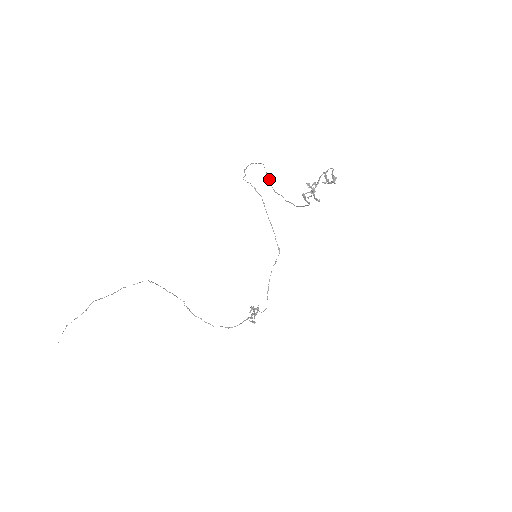
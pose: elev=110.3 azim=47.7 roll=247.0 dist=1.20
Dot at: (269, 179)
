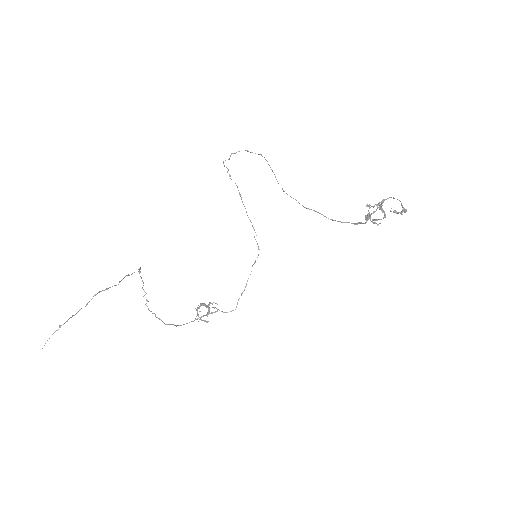
Dot at: occluded
